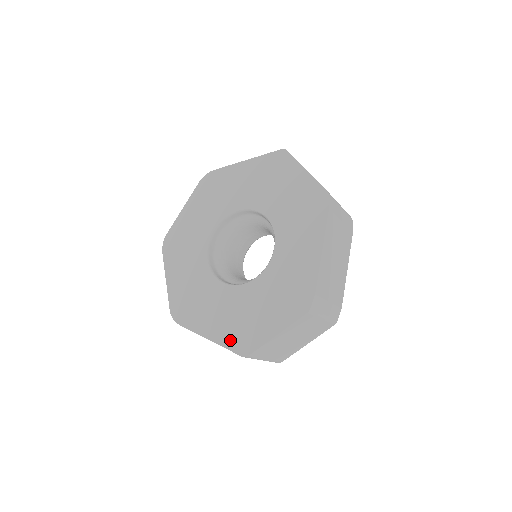
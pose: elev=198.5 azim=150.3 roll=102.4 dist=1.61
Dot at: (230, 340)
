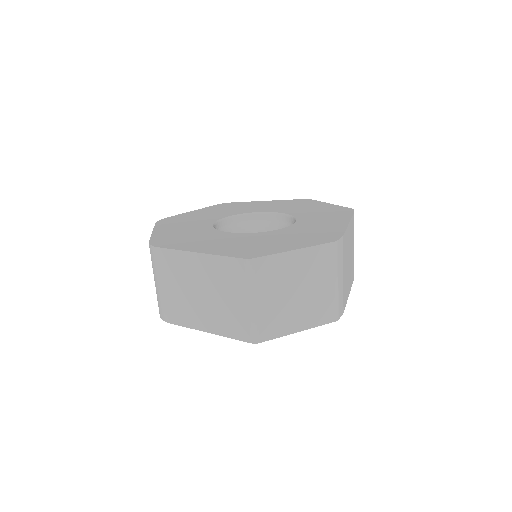
Dot at: (230, 252)
